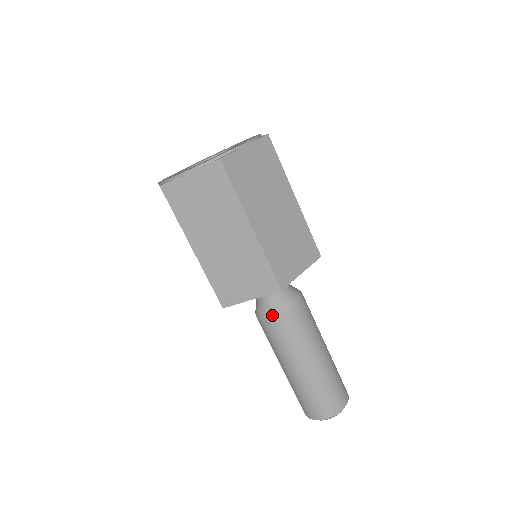
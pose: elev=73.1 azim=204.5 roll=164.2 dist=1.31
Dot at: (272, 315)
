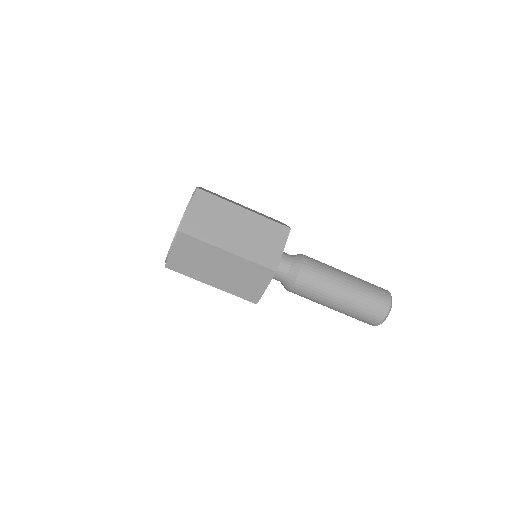
Dot at: (292, 285)
